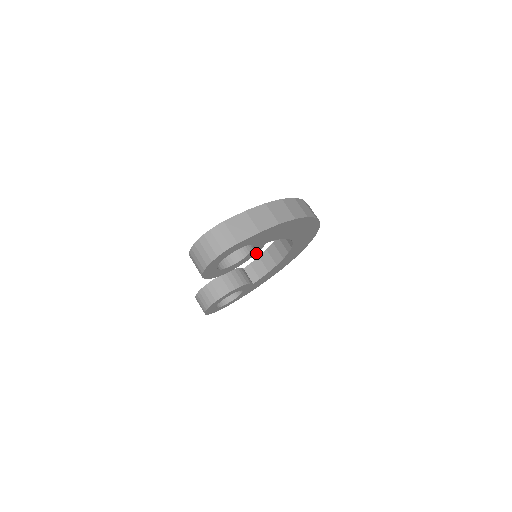
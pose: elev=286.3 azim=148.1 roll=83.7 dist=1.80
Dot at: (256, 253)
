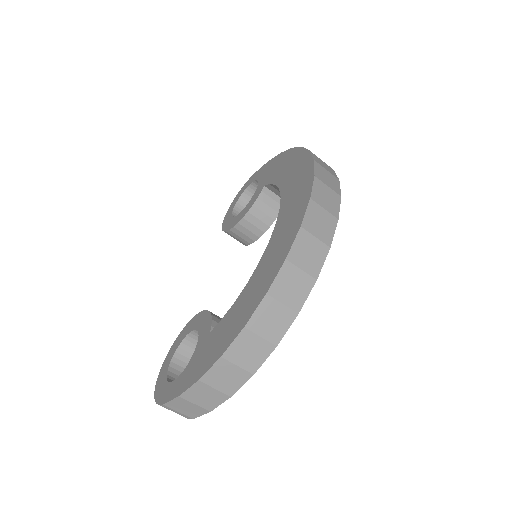
Dot at: occluded
